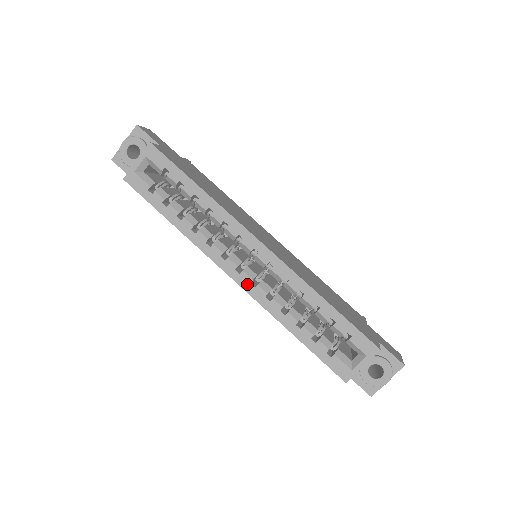
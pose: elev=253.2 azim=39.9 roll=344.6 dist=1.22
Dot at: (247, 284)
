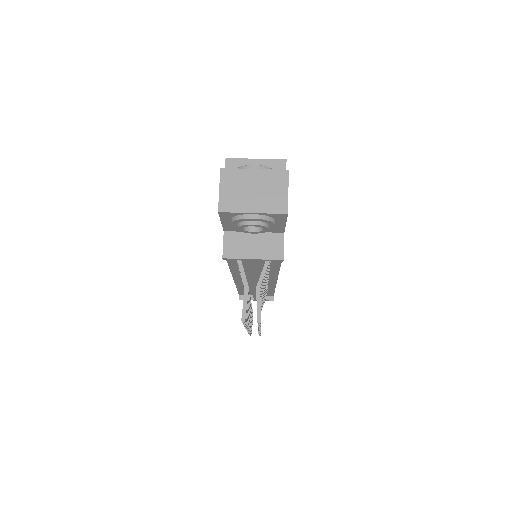
Dot at: occluded
